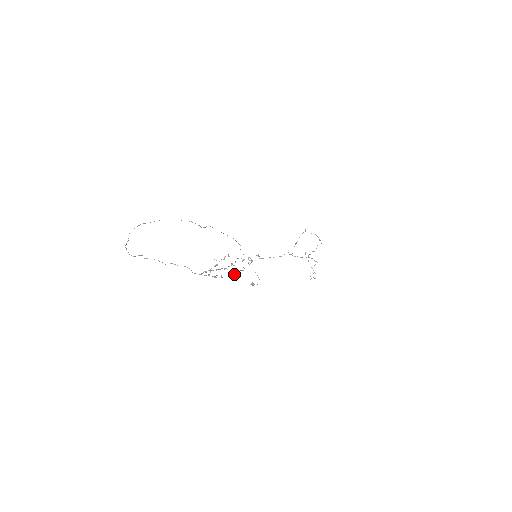
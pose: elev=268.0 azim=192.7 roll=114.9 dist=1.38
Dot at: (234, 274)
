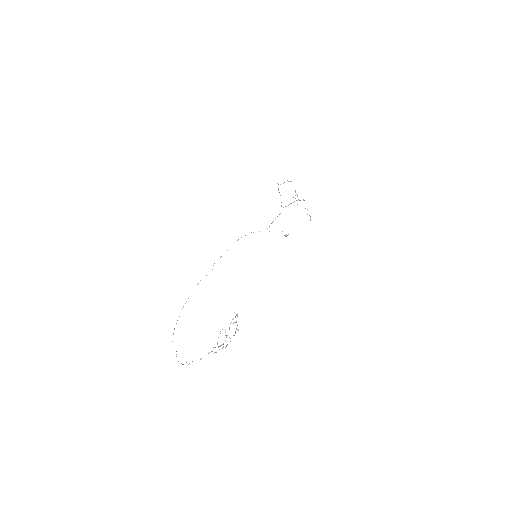
Dot at: occluded
